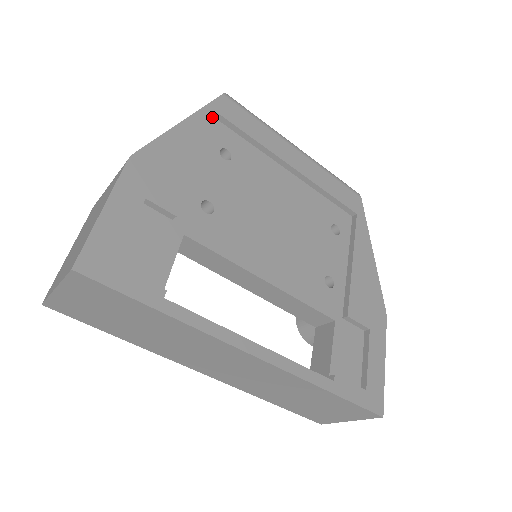
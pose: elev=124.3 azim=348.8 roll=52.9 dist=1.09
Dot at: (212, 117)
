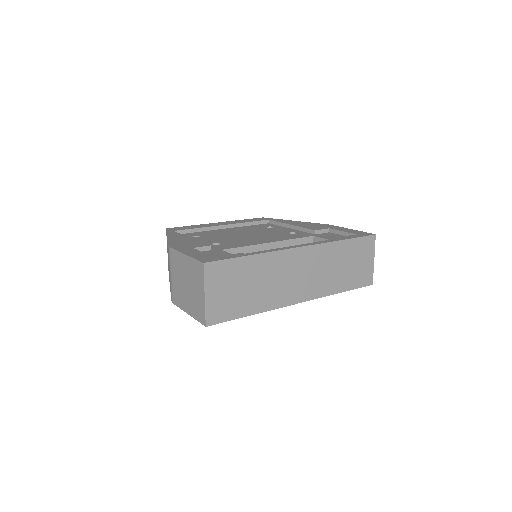
Dot at: (174, 232)
